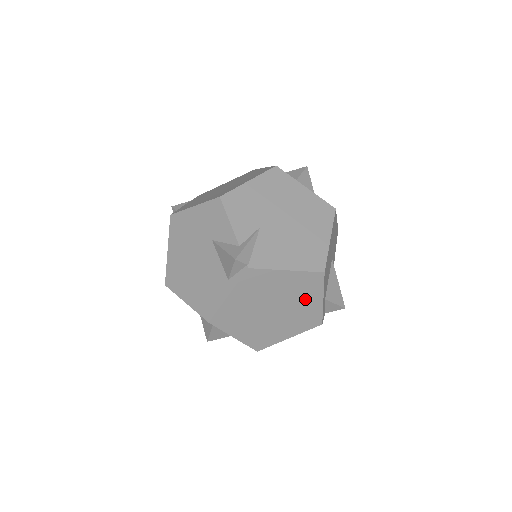
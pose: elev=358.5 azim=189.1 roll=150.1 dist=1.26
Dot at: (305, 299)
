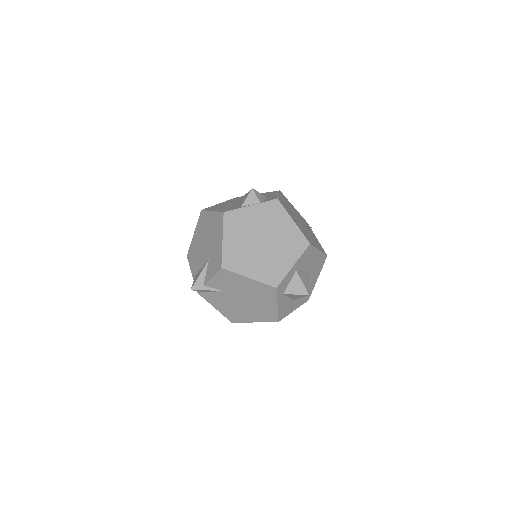
Dot at: occluded
